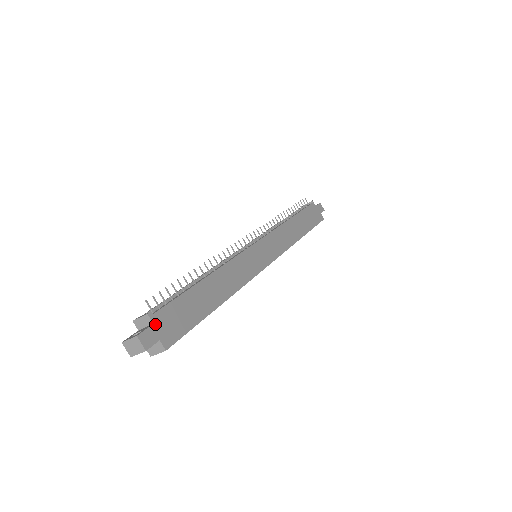
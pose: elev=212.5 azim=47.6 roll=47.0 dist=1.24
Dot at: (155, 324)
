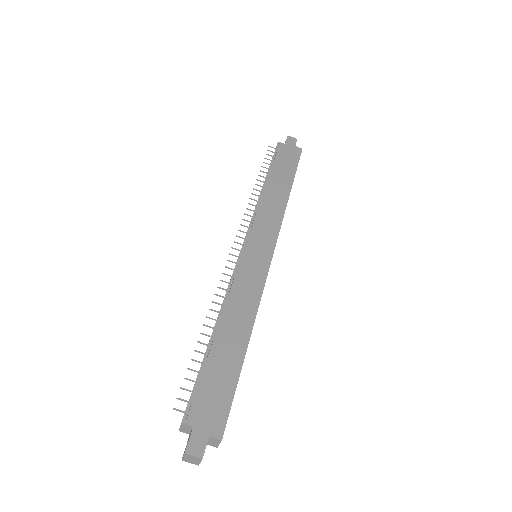
Dot at: (195, 425)
